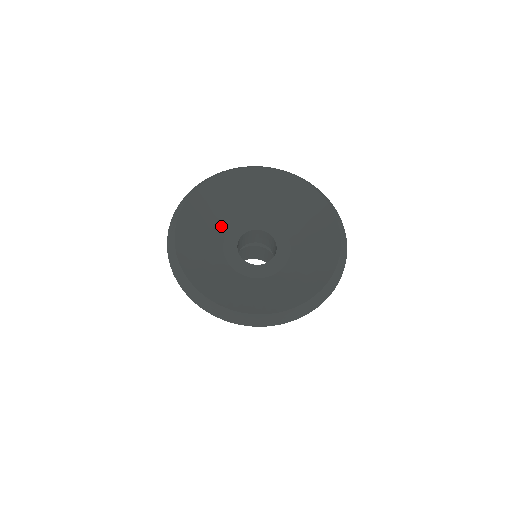
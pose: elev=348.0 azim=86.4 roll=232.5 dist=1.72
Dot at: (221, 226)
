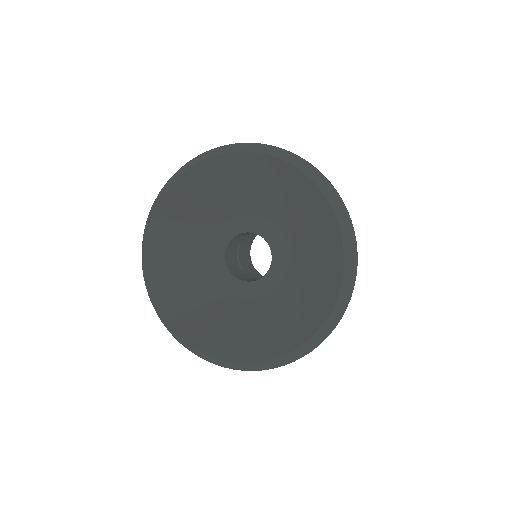
Dot at: (214, 217)
